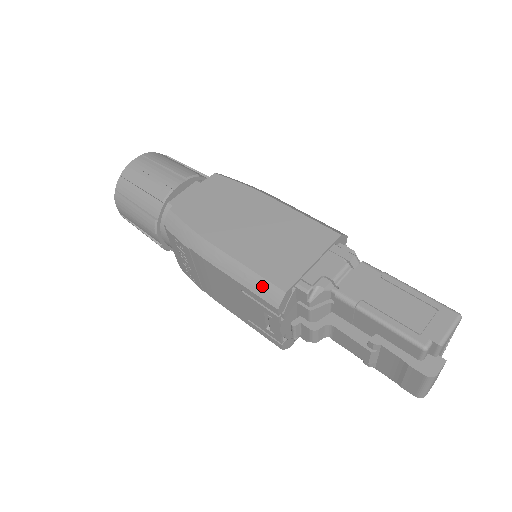
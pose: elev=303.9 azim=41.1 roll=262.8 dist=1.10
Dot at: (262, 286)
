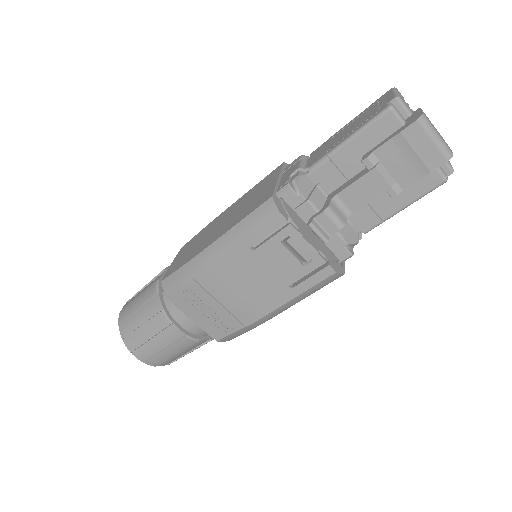
Dot at: (255, 218)
